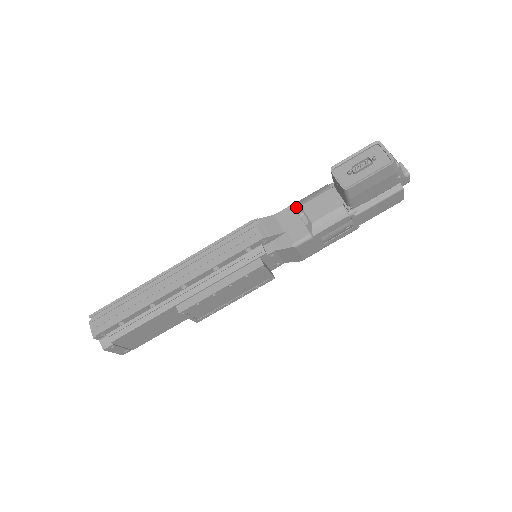
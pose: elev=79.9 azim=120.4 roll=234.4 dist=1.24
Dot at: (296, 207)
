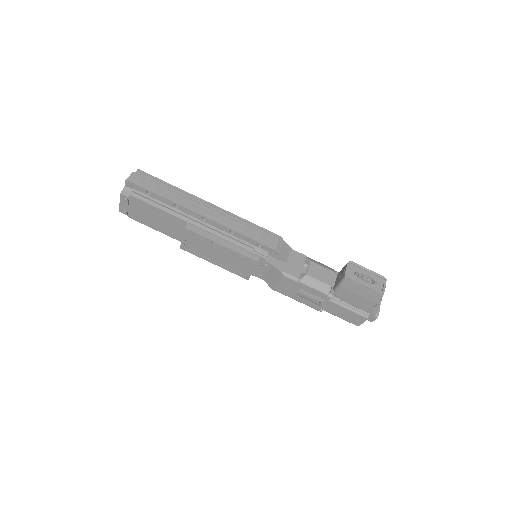
Dot at: (307, 259)
